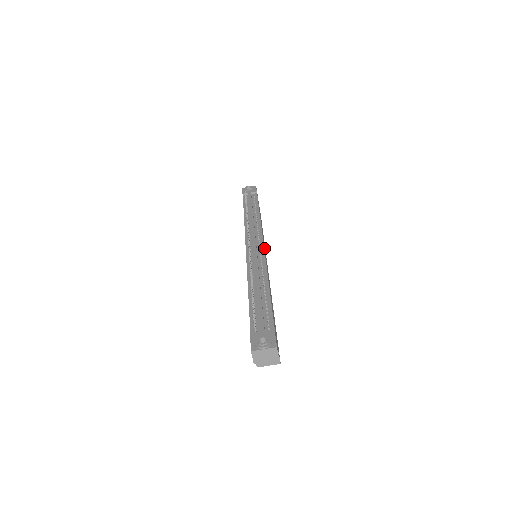
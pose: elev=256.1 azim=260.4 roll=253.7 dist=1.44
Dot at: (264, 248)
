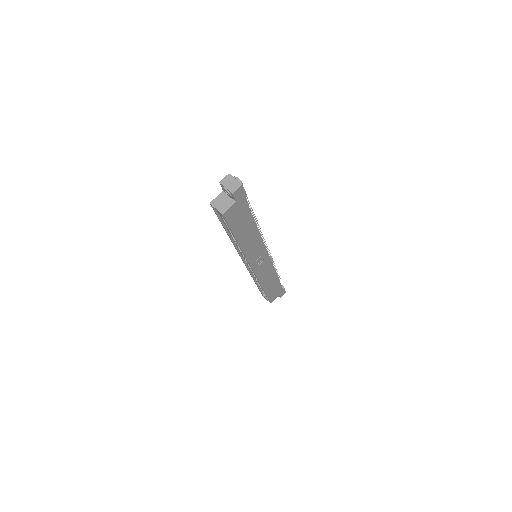
Dot at: (266, 257)
